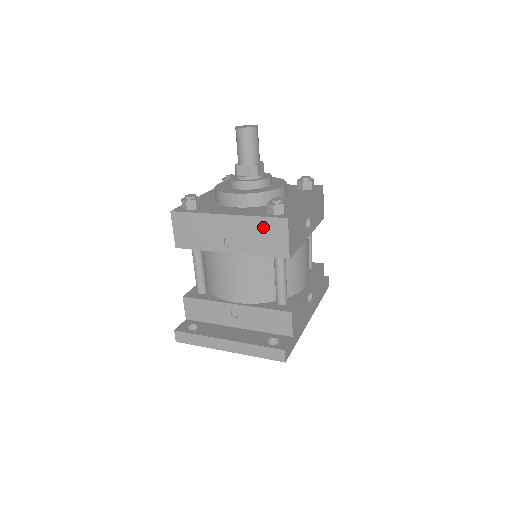
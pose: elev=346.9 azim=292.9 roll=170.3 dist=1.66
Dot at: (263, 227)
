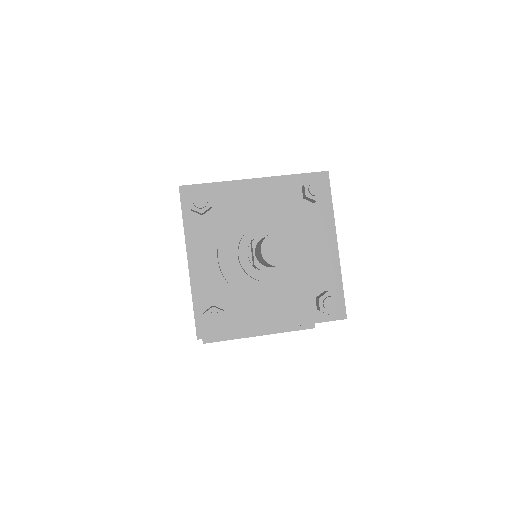
Dot at: occluded
